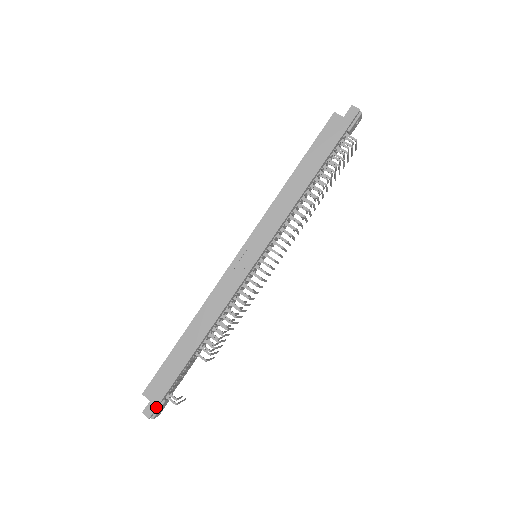
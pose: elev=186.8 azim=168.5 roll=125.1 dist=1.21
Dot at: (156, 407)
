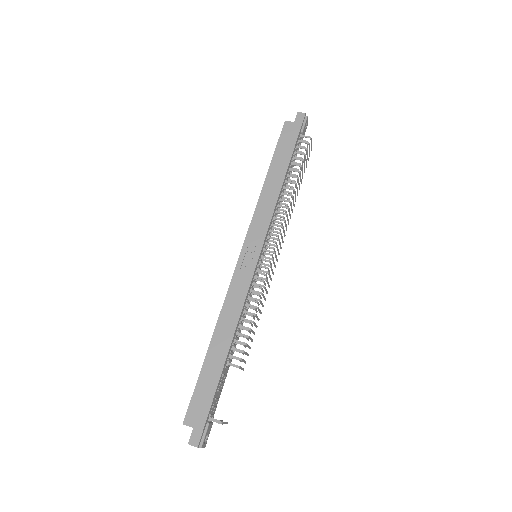
Dot at: (202, 432)
